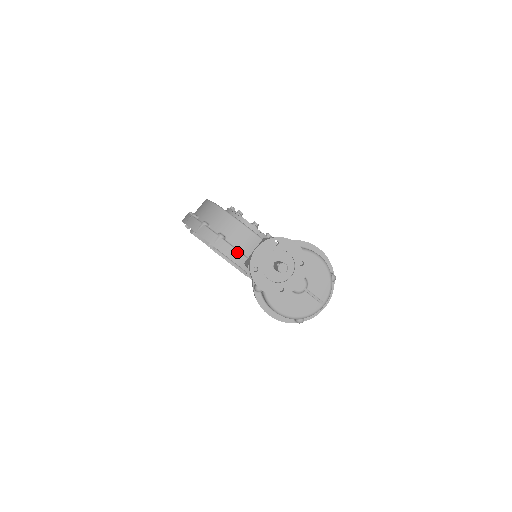
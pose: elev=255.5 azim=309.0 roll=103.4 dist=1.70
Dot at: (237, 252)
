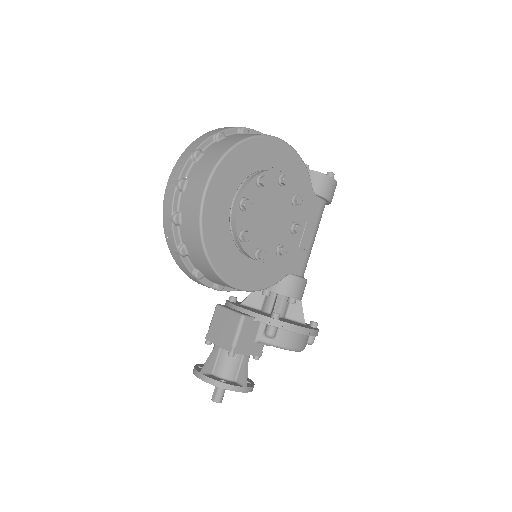
Dot at: (214, 289)
